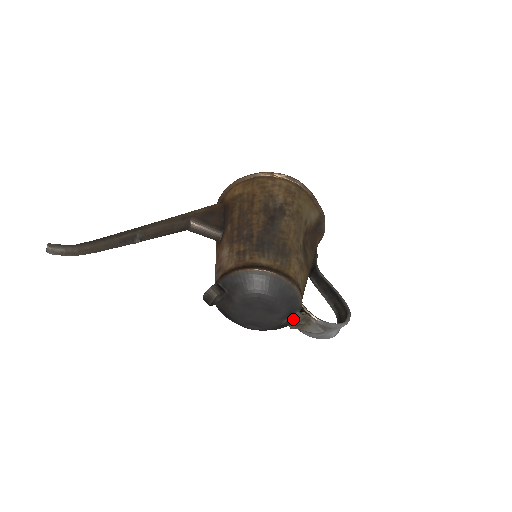
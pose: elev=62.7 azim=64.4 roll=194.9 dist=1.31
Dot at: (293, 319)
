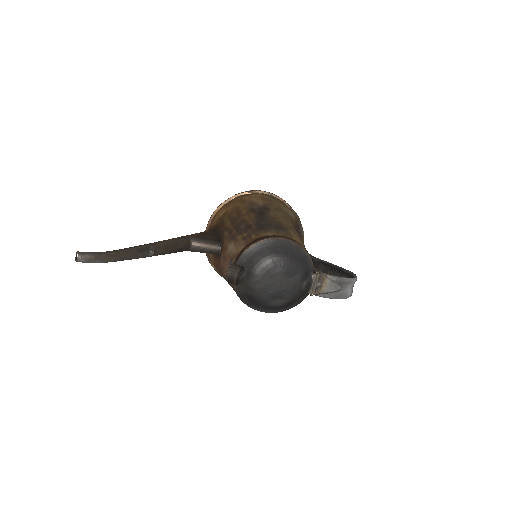
Dot at: (310, 282)
